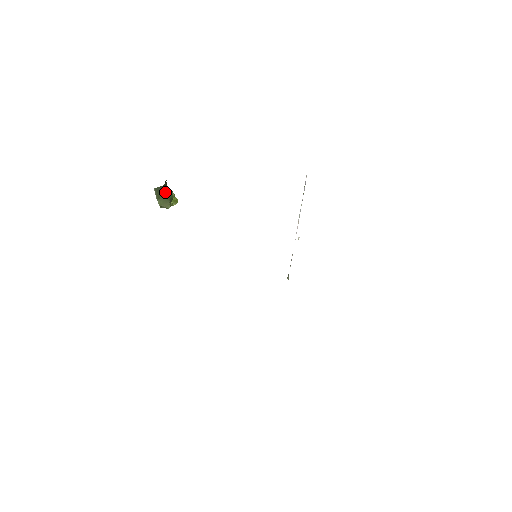
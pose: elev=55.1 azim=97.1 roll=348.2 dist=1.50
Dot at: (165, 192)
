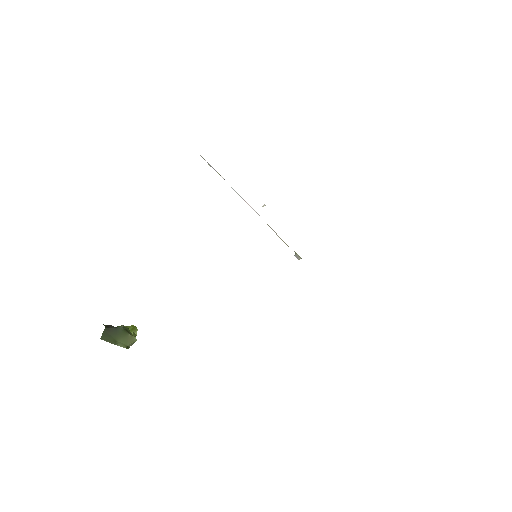
Dot at: (114, 331)
